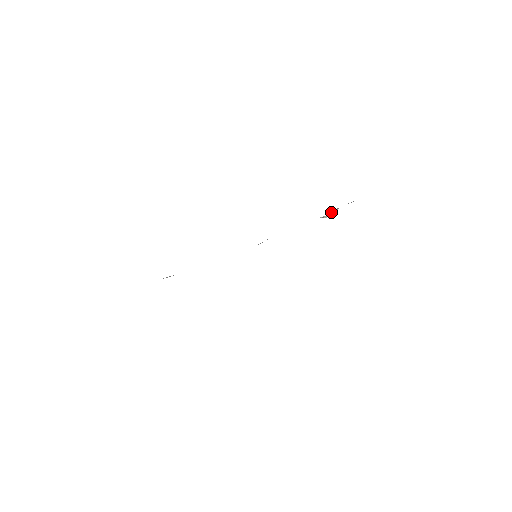
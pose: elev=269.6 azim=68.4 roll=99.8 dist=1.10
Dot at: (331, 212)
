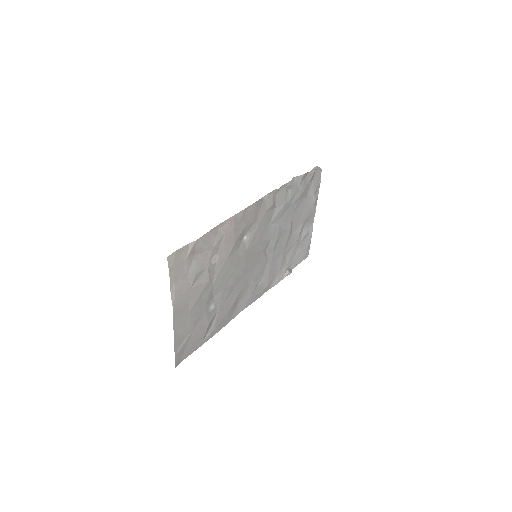
Dot at: (288, 270)
